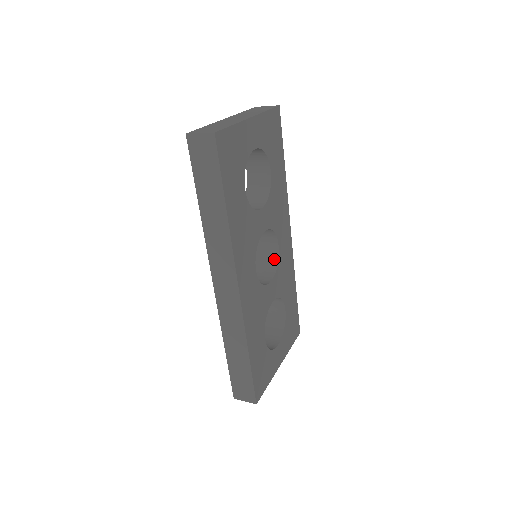
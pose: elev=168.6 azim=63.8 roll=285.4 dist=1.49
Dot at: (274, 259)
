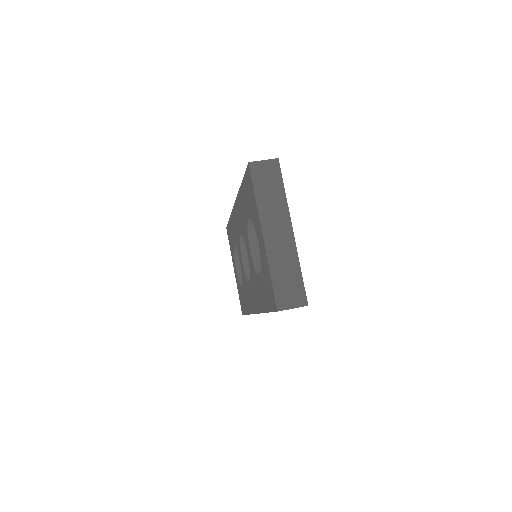
Dot at: occluded
